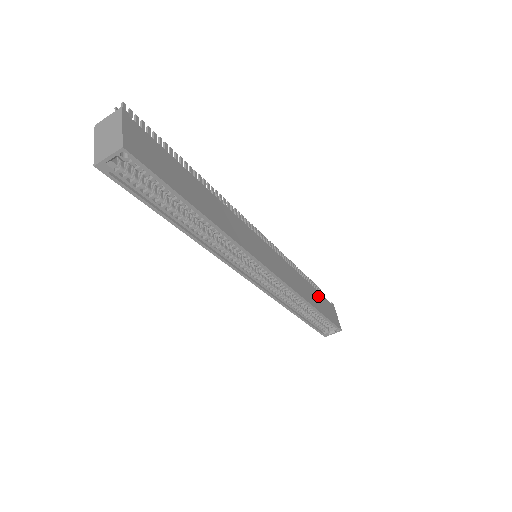
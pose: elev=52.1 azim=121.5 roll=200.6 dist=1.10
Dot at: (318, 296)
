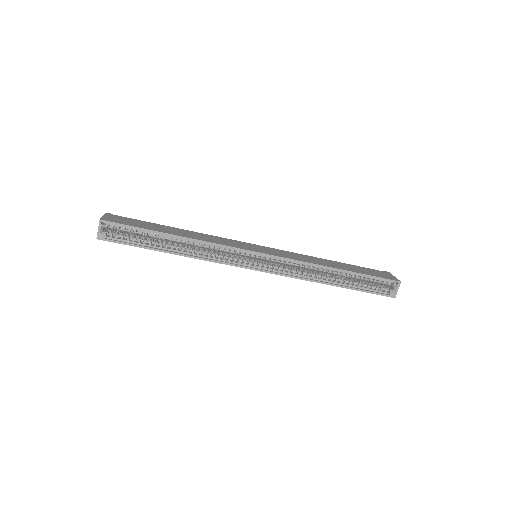
Dot at: (352, 267)
